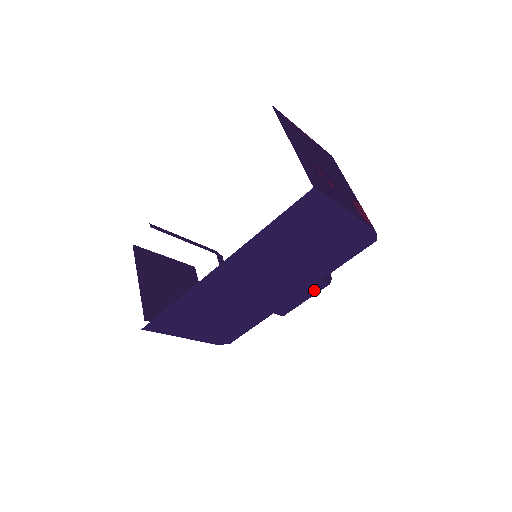
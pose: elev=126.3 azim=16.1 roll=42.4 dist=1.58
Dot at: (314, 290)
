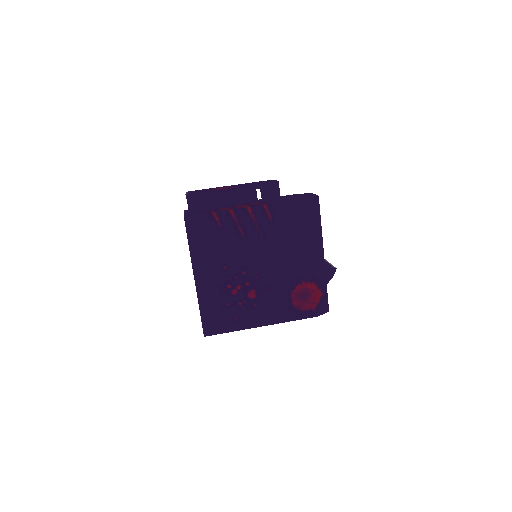
Dot at: occluded
